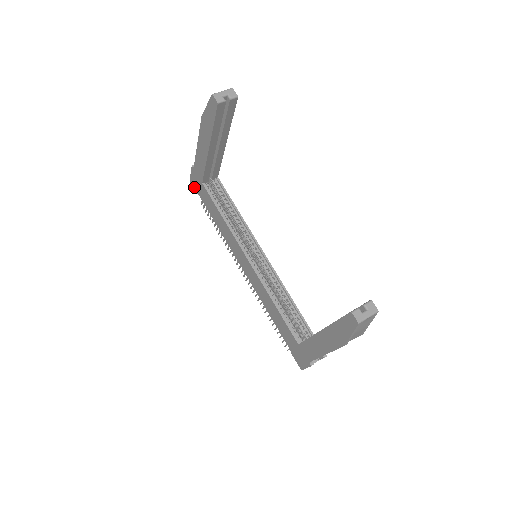
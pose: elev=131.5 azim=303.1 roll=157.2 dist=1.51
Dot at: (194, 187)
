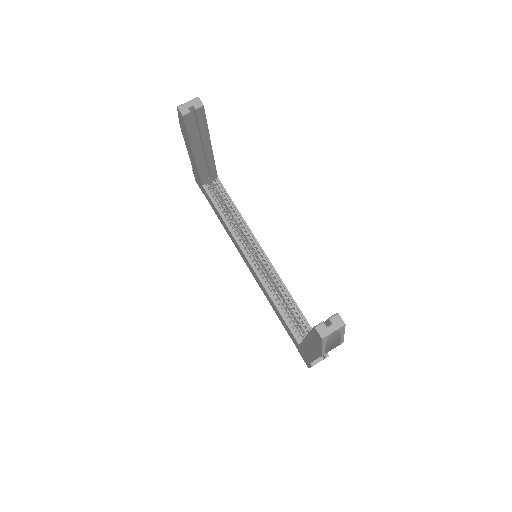
Dot at: (200, 188)
